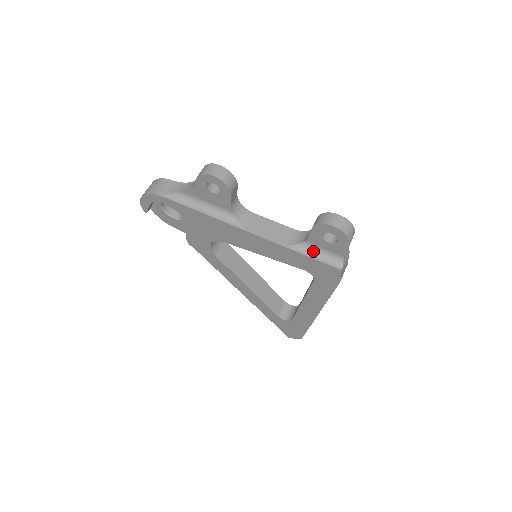
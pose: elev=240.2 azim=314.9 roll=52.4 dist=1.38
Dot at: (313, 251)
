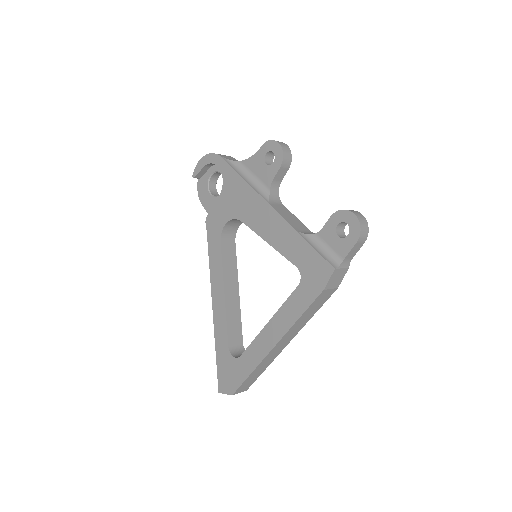
Dot at: (318, 245)
